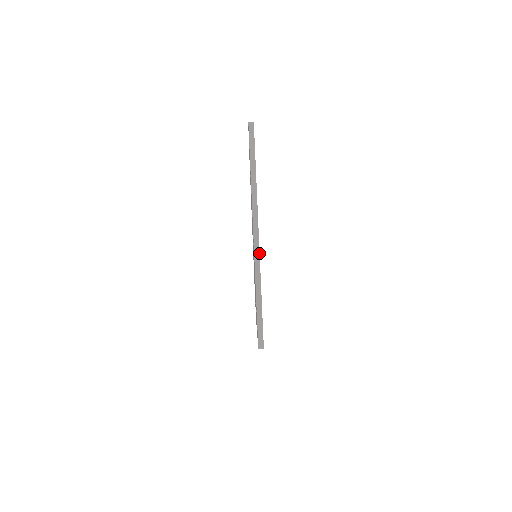
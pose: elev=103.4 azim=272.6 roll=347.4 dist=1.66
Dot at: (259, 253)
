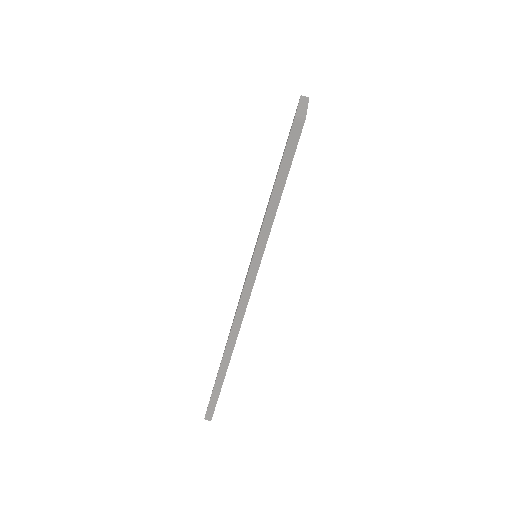
Dot at: occluded
